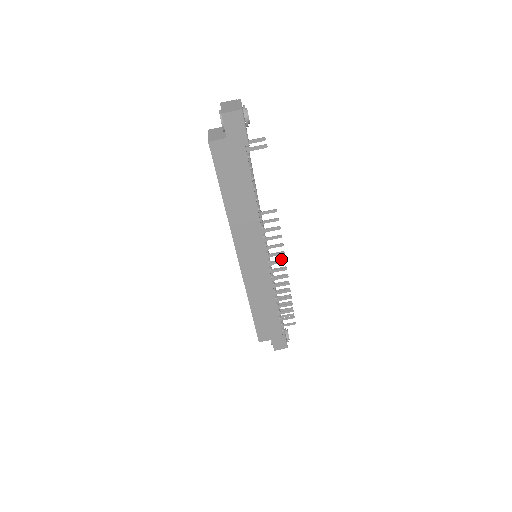
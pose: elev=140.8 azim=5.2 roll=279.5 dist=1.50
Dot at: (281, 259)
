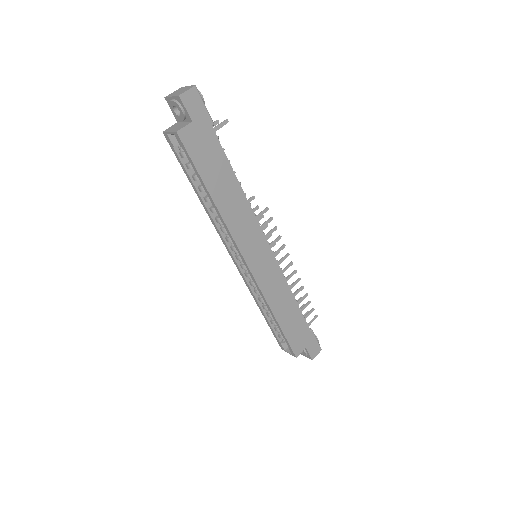
Dot at: occluded
